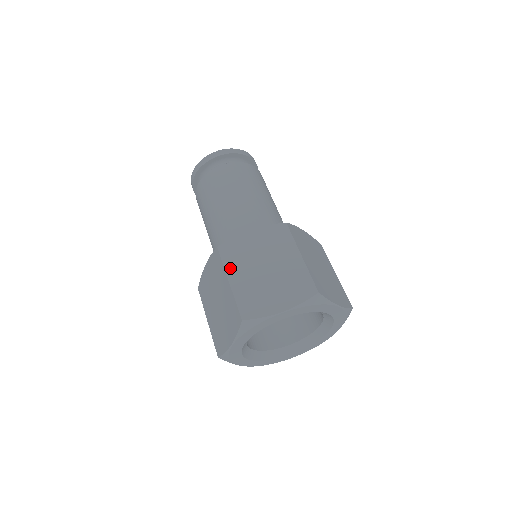
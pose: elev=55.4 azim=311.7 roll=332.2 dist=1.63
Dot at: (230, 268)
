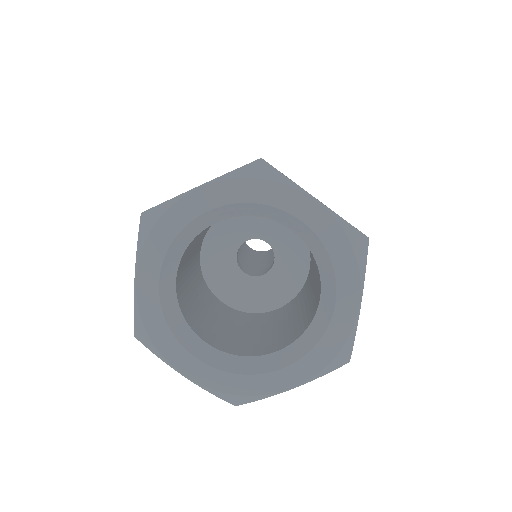
Dot at: occluded
